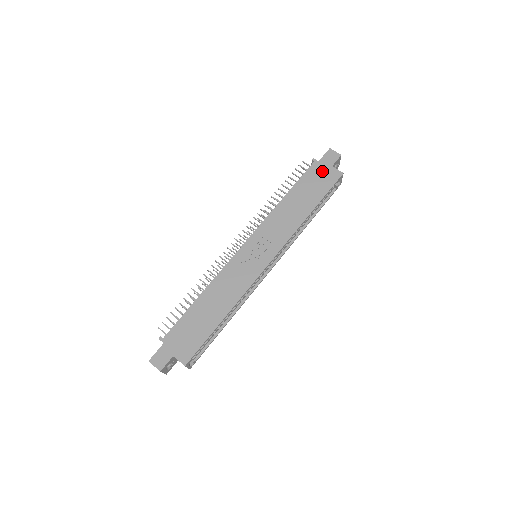
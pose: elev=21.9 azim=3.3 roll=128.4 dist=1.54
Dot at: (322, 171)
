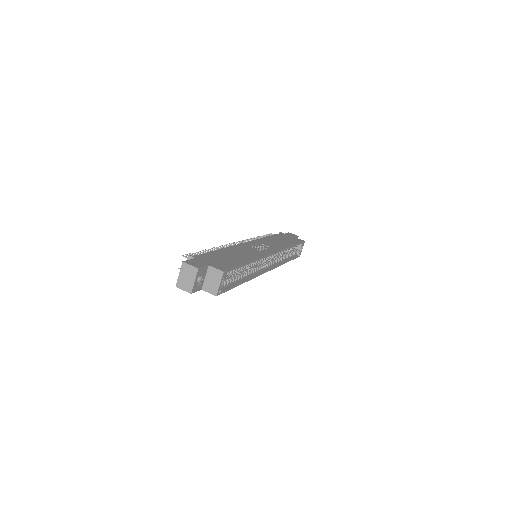
Dot at: (289, 237)
